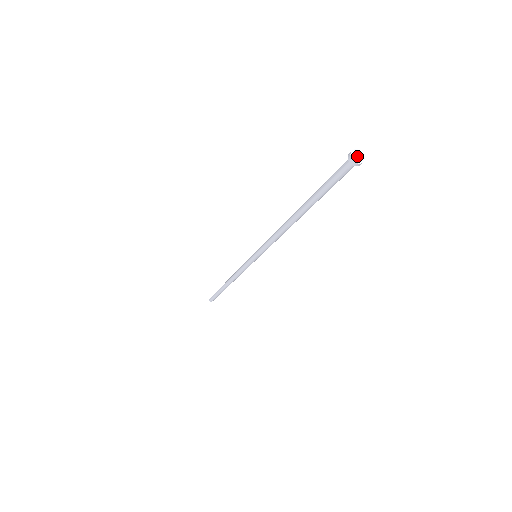
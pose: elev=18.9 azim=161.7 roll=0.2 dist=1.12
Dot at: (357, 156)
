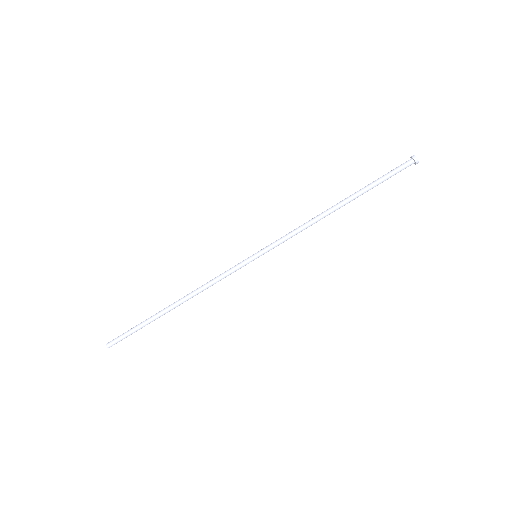
Dot at: (414, 161)
